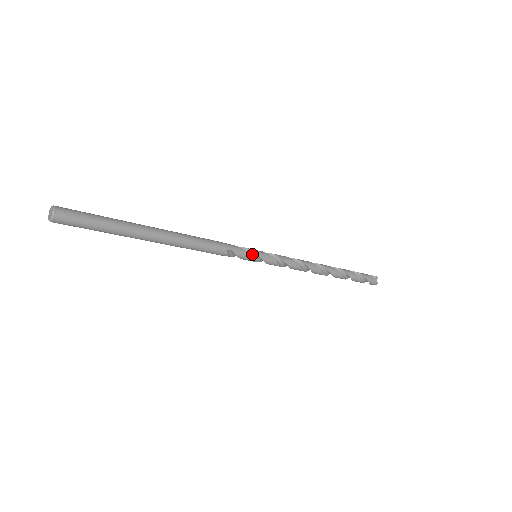
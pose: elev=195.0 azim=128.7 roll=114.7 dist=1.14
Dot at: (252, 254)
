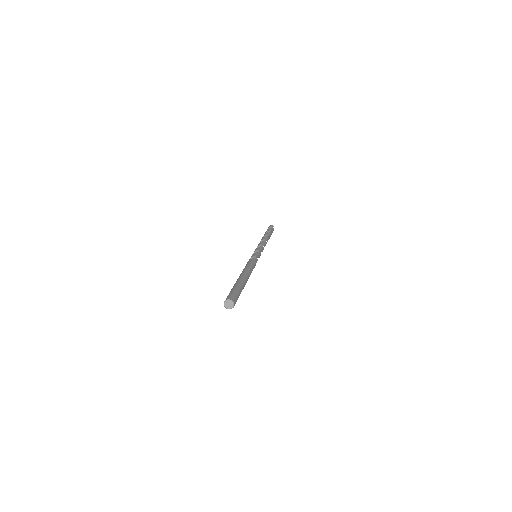
Dot at: (257, 257)
